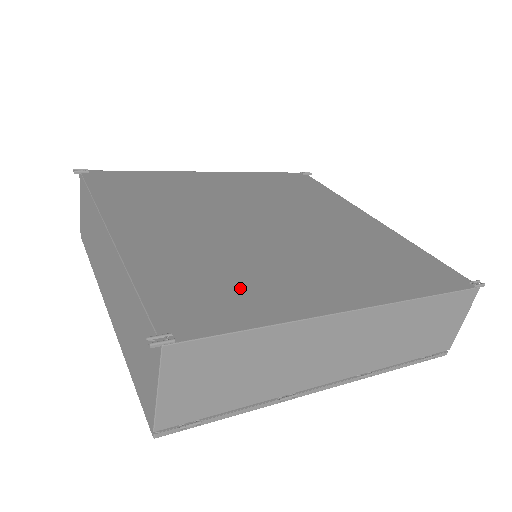
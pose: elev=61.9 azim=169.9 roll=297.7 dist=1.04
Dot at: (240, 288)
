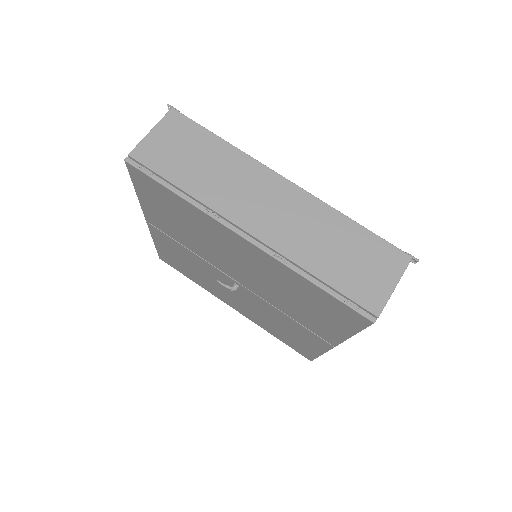
Dot at: occluded
